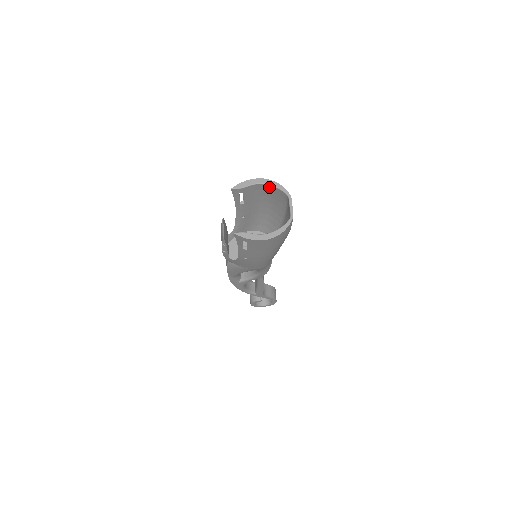
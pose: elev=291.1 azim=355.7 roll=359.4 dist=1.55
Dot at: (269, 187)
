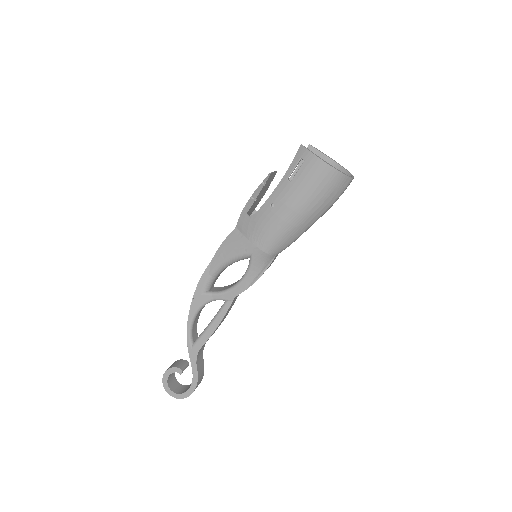
Dot at: (337, 168)
